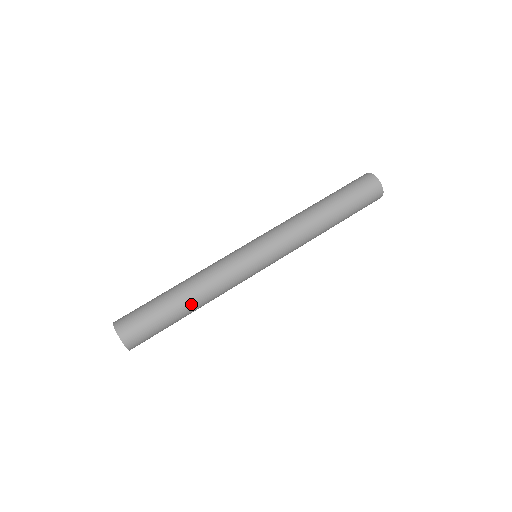
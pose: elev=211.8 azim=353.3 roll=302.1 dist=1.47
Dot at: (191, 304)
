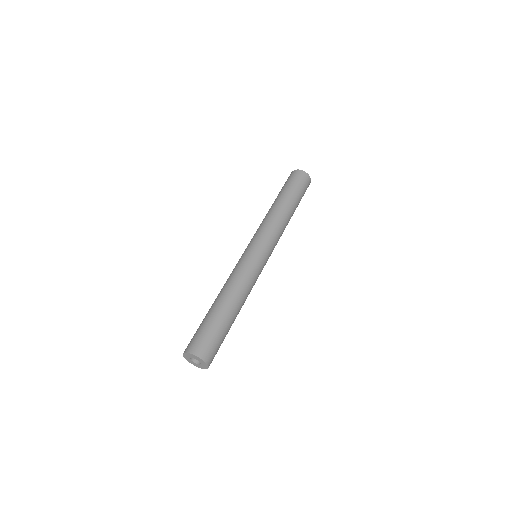
Dot at: (231, 304)
